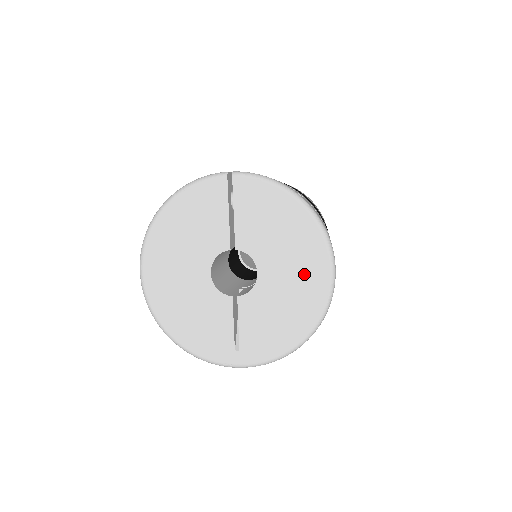
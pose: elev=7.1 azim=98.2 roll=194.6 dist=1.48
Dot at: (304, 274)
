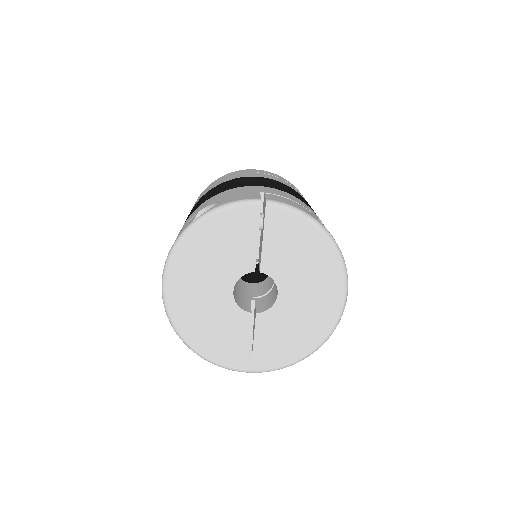
Dot at: (320, 299)
